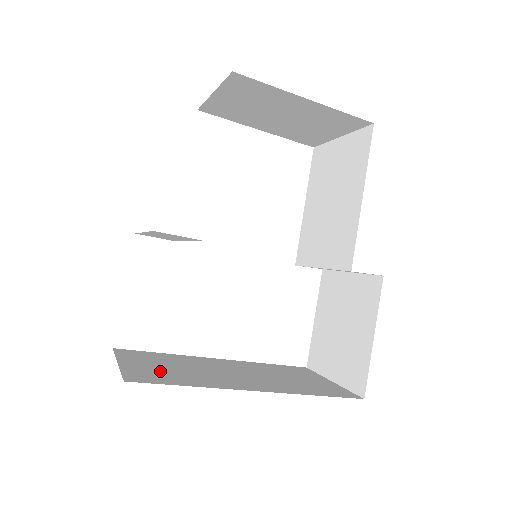
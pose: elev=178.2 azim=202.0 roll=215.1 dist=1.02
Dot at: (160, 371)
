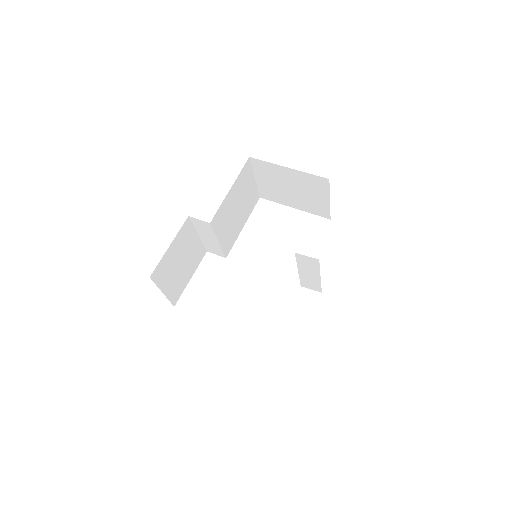
Dot at: occluded
